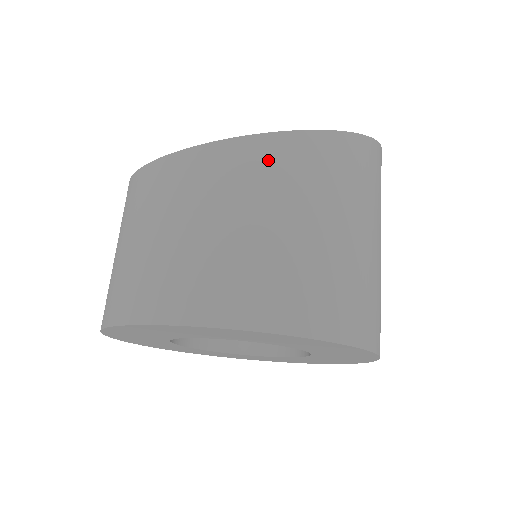
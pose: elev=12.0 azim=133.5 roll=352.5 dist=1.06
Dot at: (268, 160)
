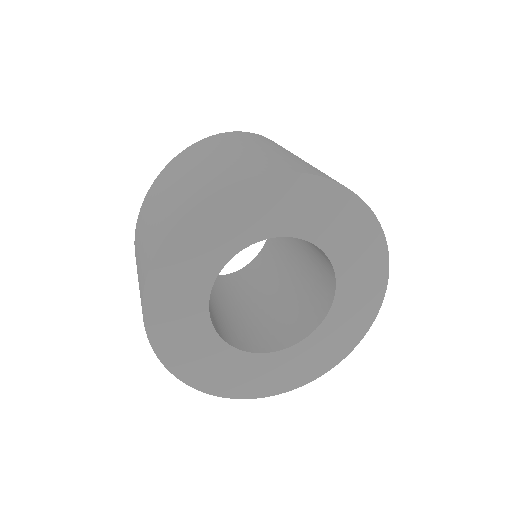
Dot at: (158, 184)
